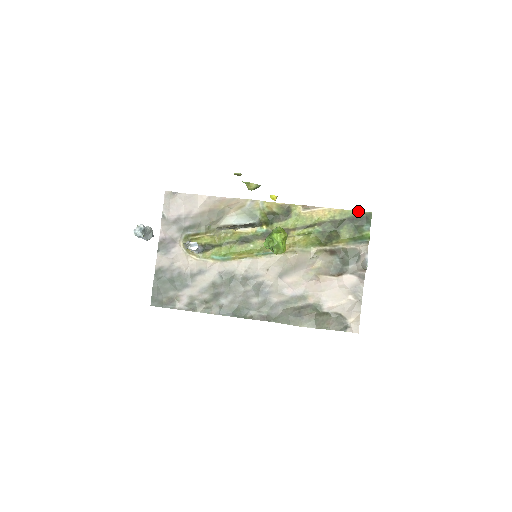
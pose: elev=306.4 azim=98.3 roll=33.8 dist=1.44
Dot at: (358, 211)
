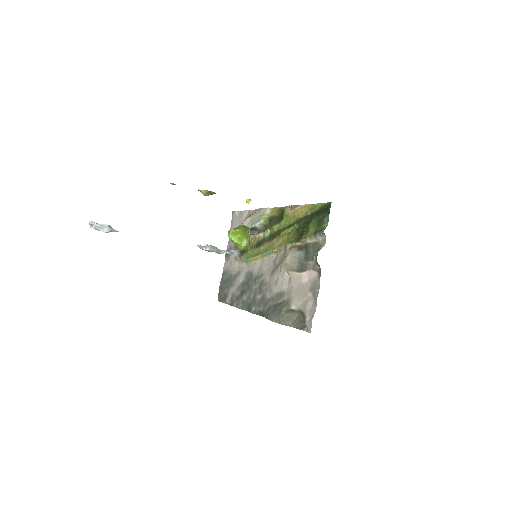
Dot at: (322, 203)
